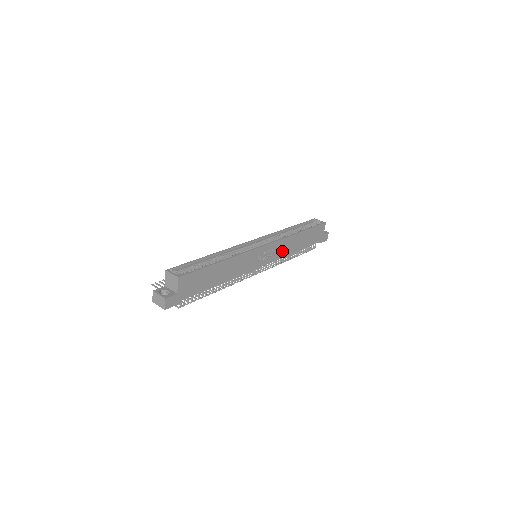
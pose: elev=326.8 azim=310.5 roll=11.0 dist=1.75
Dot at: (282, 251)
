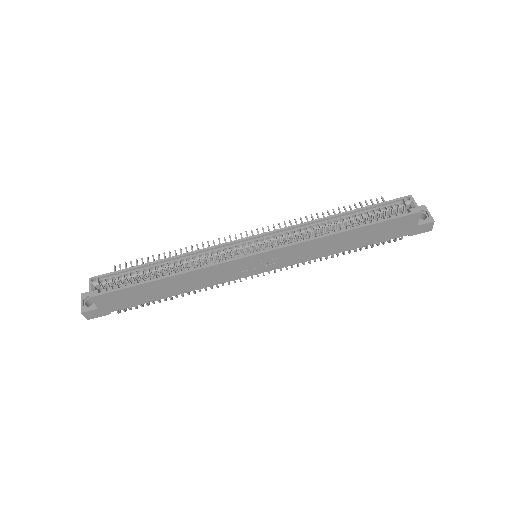
Dot at: (303, 255)
